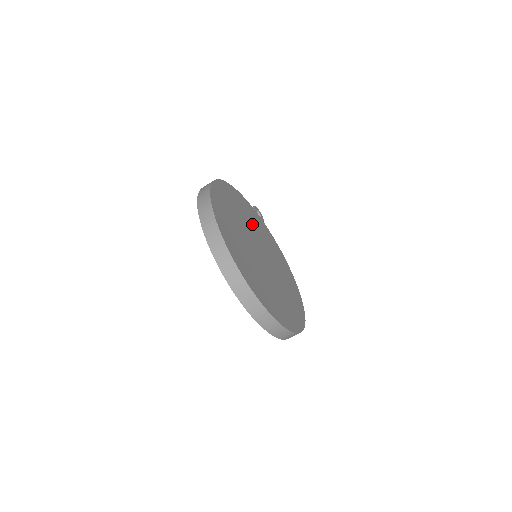
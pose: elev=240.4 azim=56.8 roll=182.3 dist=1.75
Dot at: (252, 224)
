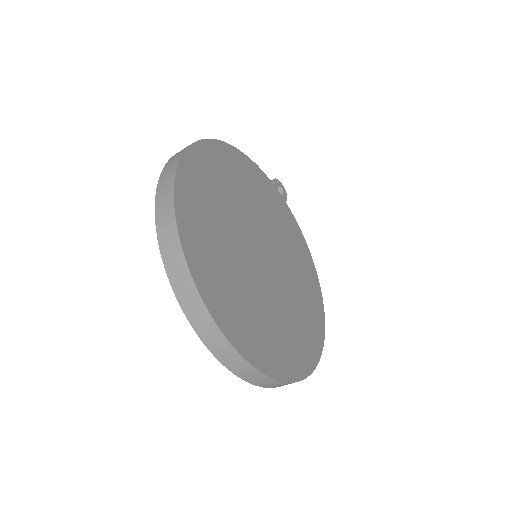
Dot at: (260, 207)
